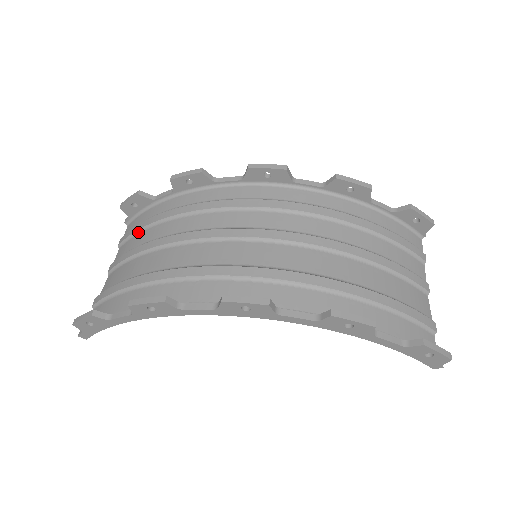
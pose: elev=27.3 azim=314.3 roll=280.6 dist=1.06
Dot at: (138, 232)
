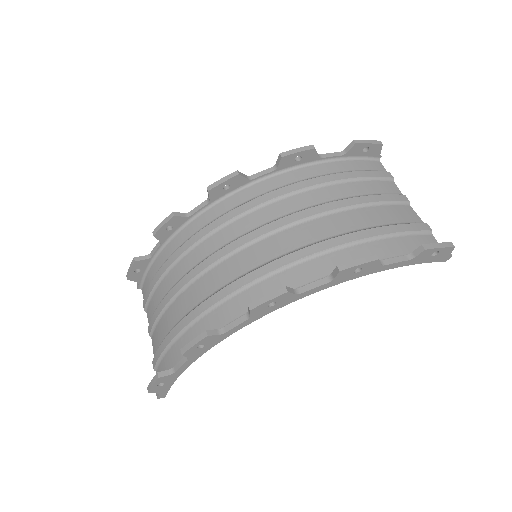
Dot at: (153, 291)
